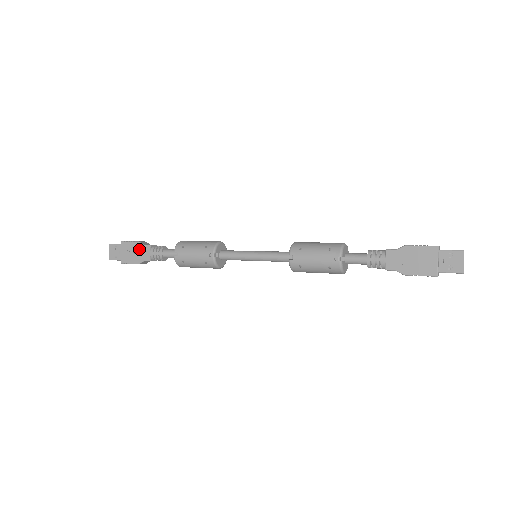
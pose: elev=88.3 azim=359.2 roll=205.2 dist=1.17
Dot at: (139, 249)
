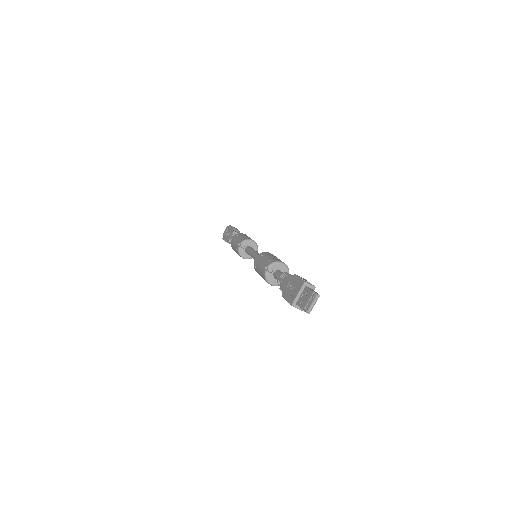
Dot at: (230, 232)
